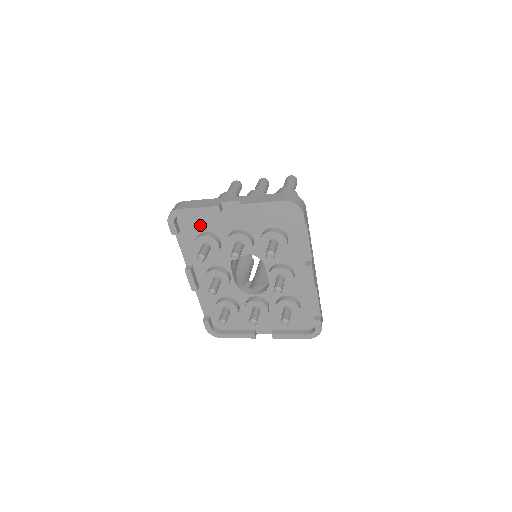
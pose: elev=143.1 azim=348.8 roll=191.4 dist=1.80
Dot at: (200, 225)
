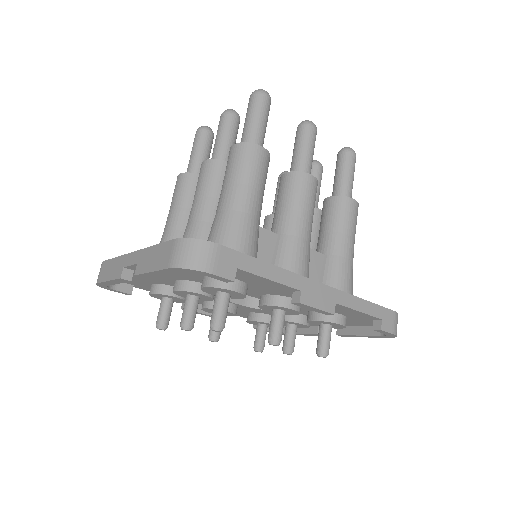
Dot at: (140, 281)
